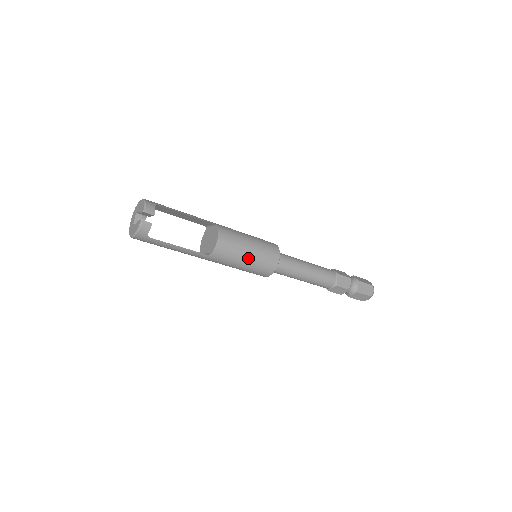
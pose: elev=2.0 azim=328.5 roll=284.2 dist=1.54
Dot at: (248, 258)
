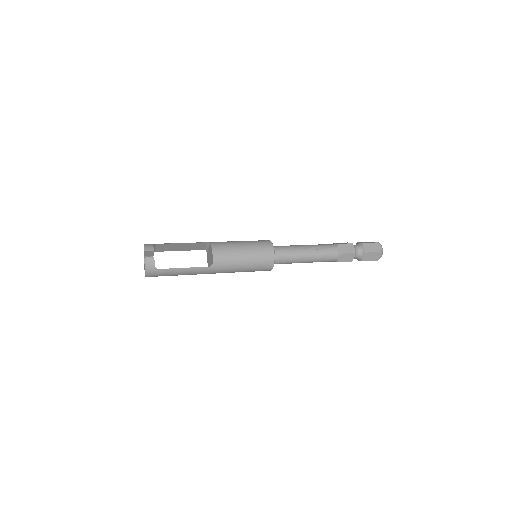
Dot at: (245, 257)
